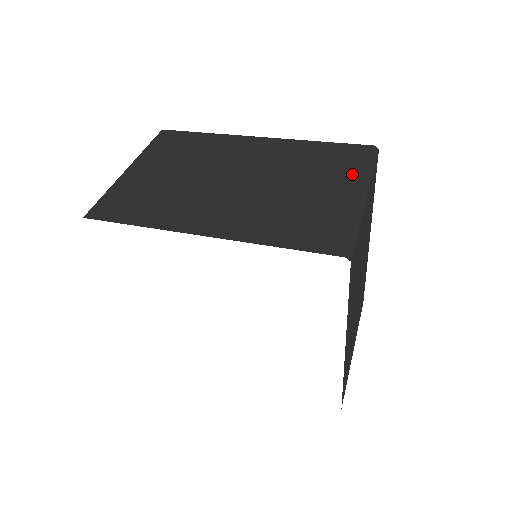
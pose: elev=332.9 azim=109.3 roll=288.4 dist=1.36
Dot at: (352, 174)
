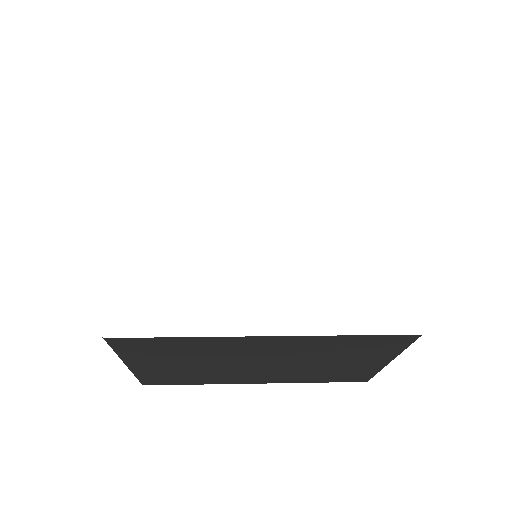
Dot at: occluded
